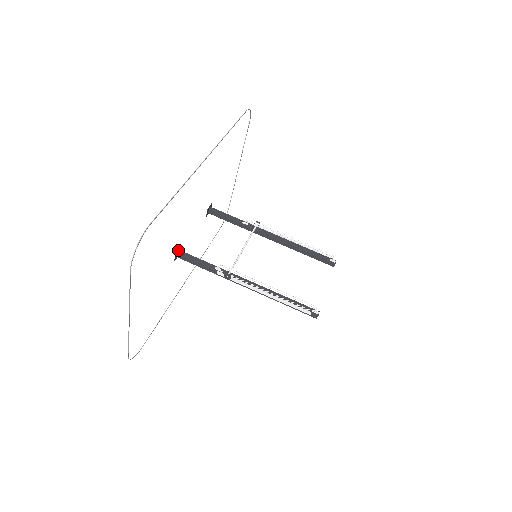
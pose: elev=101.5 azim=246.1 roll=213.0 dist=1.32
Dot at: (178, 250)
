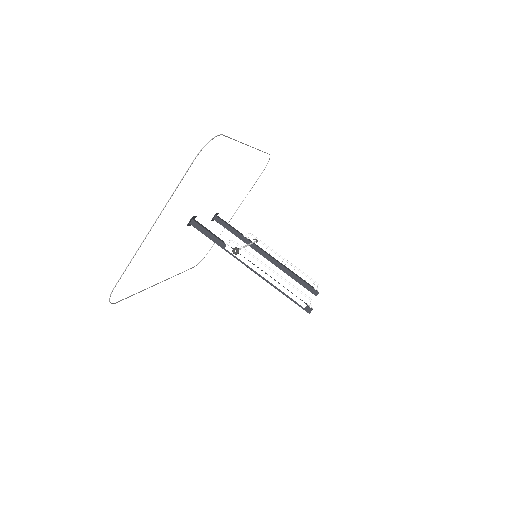
Dot at: (194, 218)
